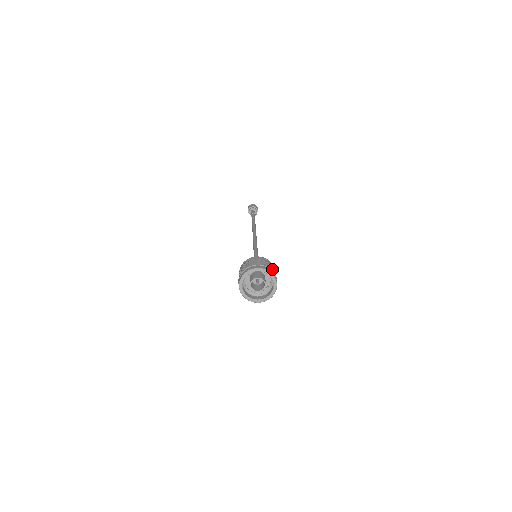
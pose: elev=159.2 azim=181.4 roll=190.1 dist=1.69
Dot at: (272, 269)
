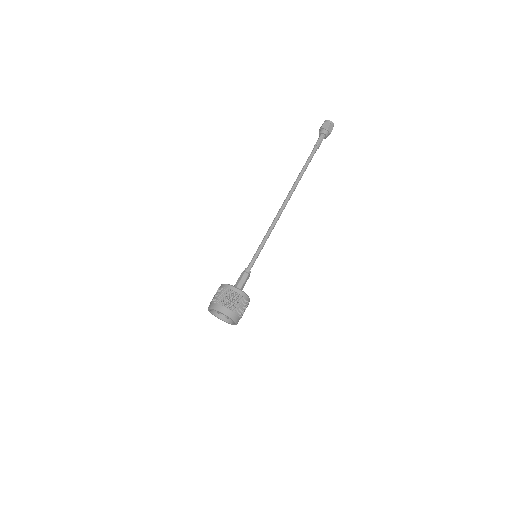
Dot at: (225, 302)
